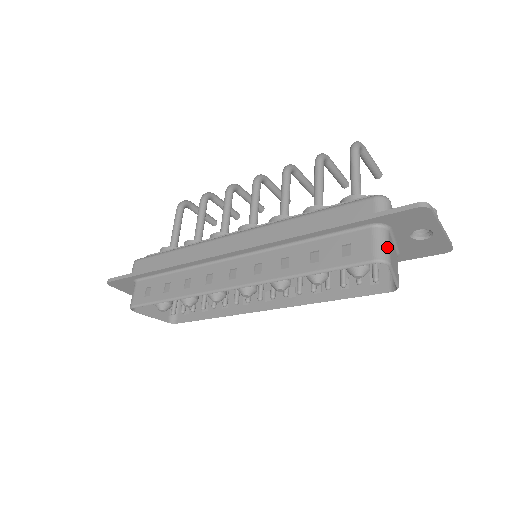
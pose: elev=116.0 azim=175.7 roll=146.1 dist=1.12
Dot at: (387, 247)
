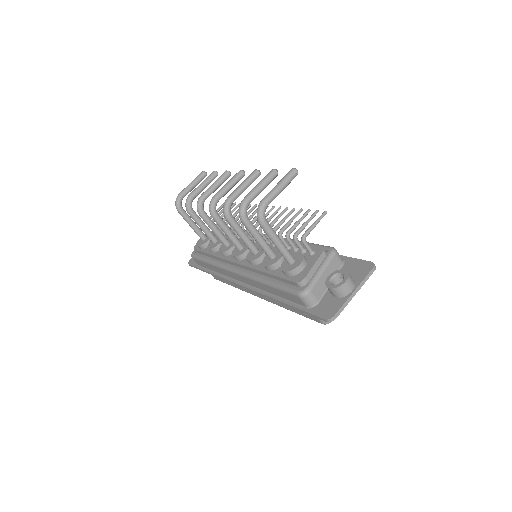
Dot at: occluded
